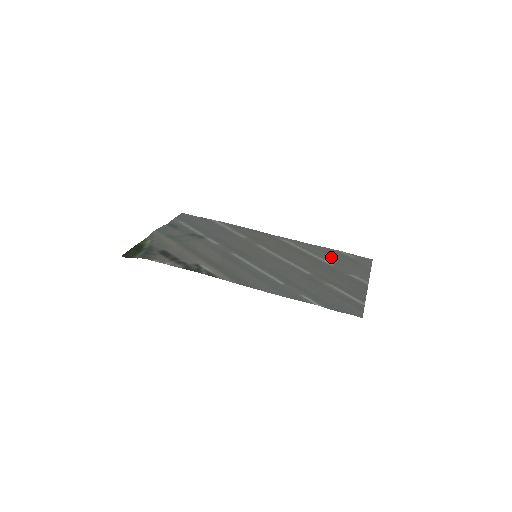
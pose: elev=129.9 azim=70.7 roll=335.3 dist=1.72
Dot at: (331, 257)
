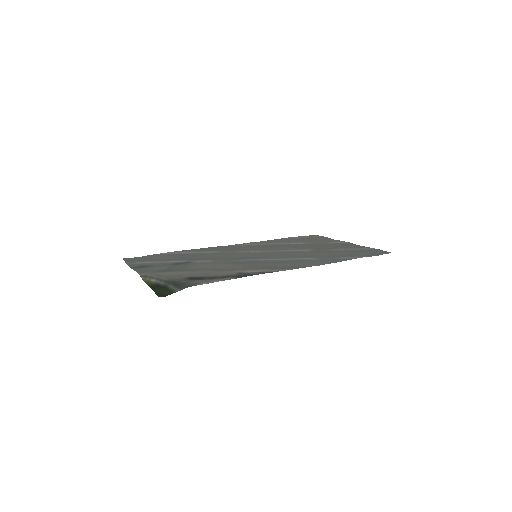
Dot at: (295, 241)
